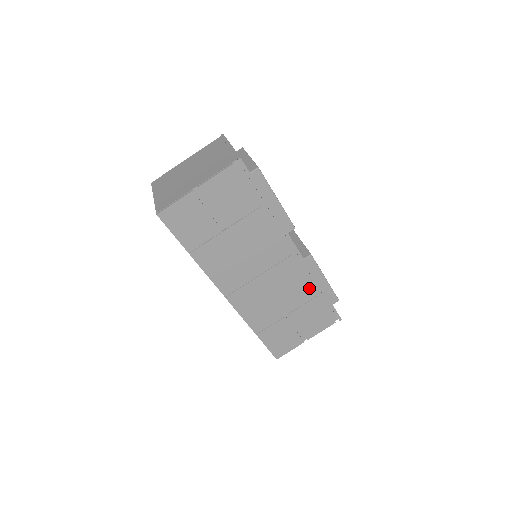
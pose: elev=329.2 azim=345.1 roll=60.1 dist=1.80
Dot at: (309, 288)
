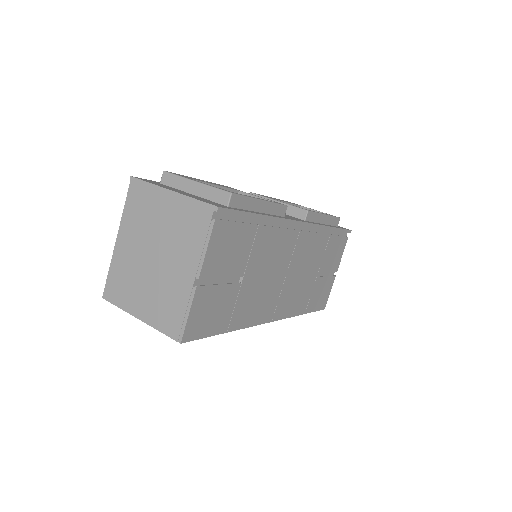
Dot at: (322, 238)
